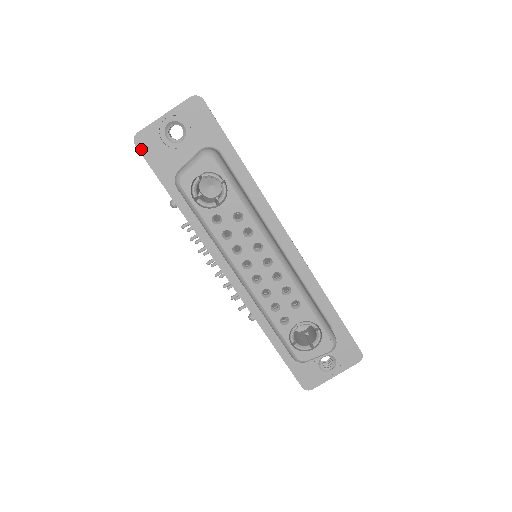
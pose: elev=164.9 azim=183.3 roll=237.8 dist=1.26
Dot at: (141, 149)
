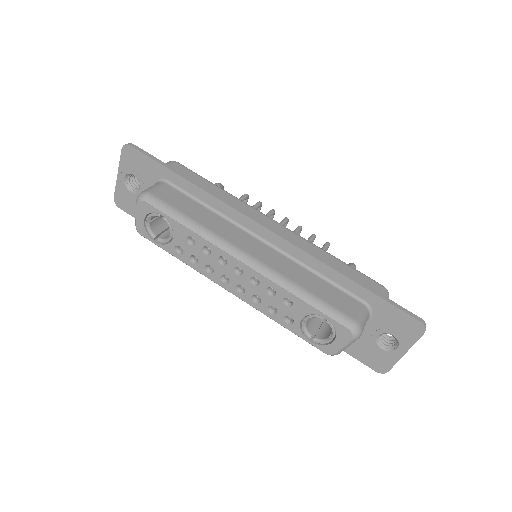
Dot at: (123, 209)
